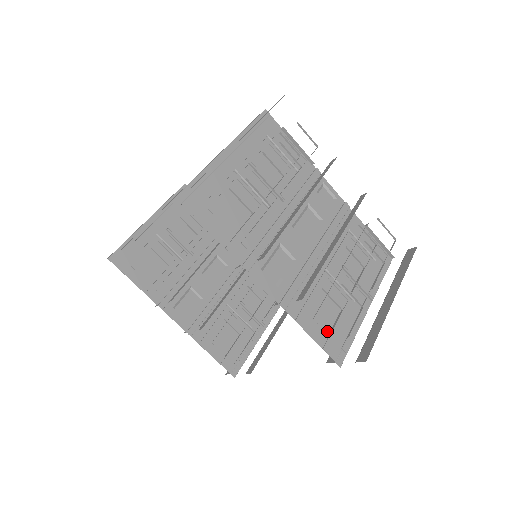
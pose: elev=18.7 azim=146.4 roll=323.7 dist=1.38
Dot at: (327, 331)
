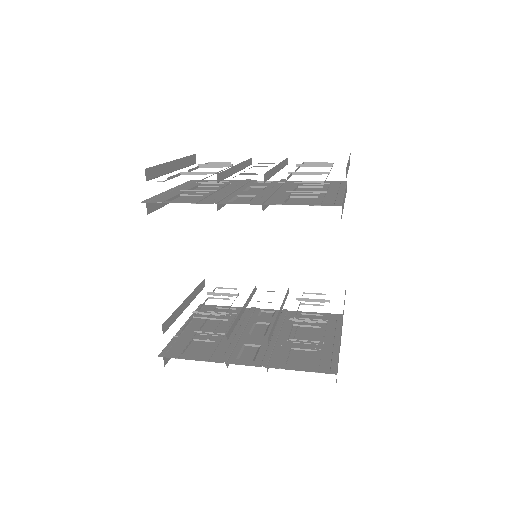
Dot at: occluded
